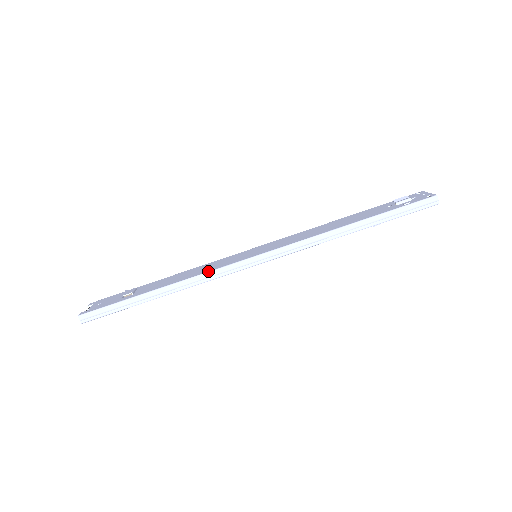
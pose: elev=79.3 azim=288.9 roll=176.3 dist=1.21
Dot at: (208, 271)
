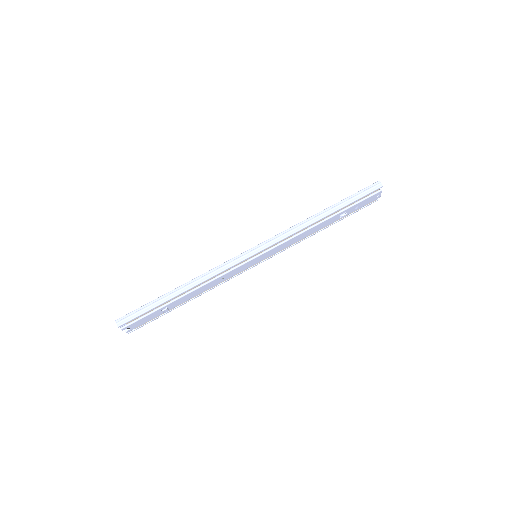
Dot at: (218, 266)
